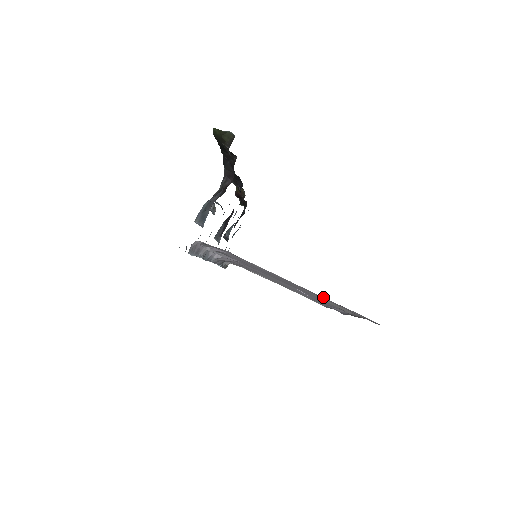
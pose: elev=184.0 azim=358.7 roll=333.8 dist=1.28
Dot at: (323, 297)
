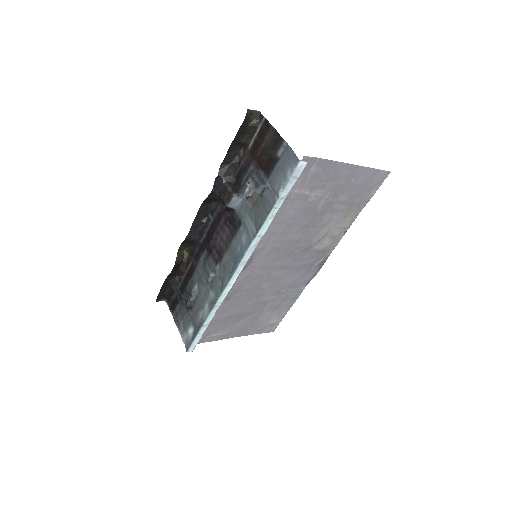
Dot at: (354, 184)
